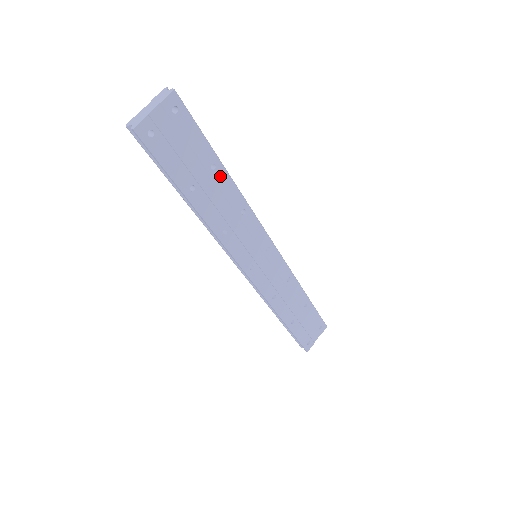
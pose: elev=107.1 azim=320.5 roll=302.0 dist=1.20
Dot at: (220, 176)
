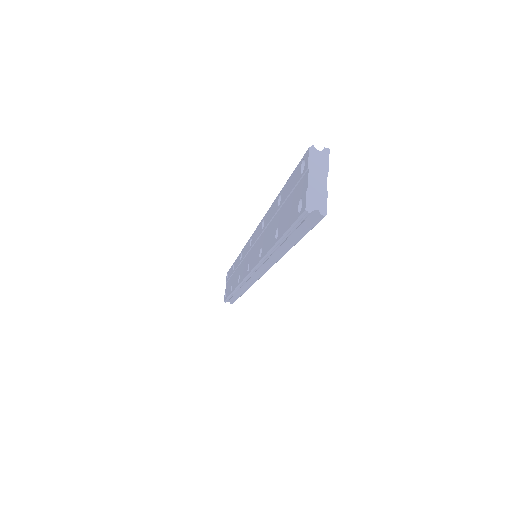
Dot at: occluded
